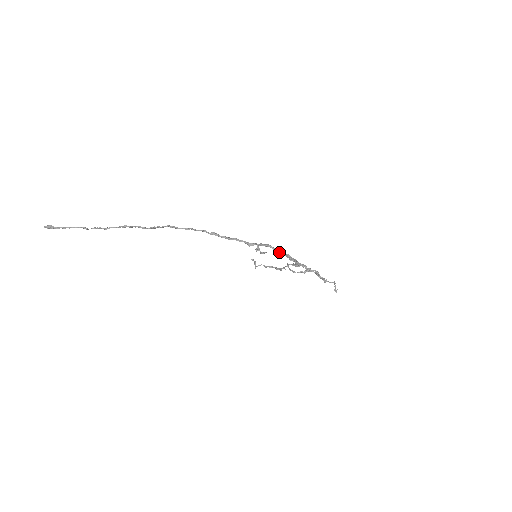
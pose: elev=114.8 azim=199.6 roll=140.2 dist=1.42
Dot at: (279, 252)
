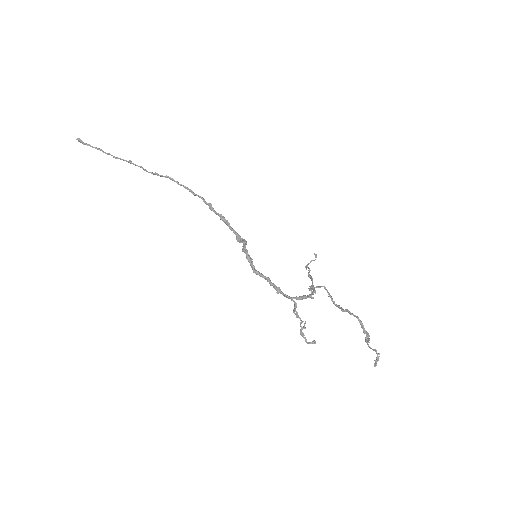
Dot at: (253, 267)
